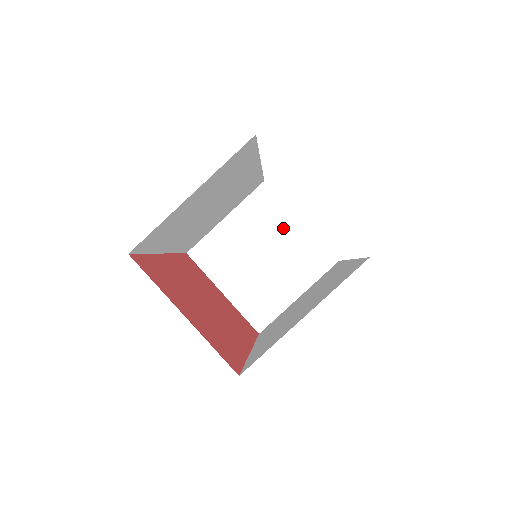
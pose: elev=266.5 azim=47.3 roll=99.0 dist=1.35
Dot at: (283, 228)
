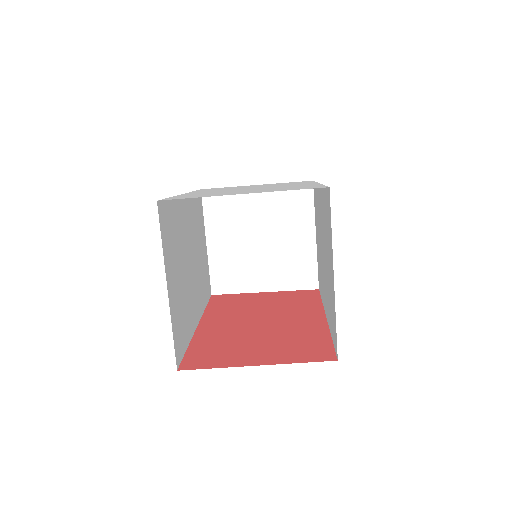
Dot at: (251, 205)
